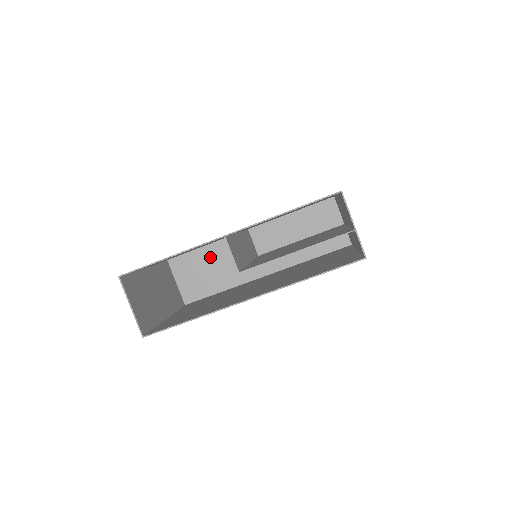
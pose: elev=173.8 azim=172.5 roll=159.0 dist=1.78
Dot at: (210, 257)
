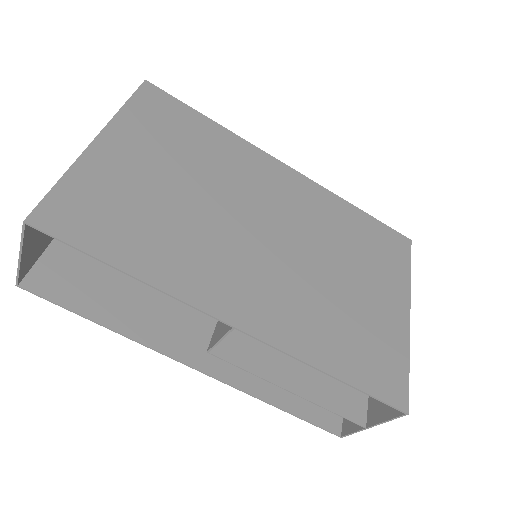
Dot at: occluded
